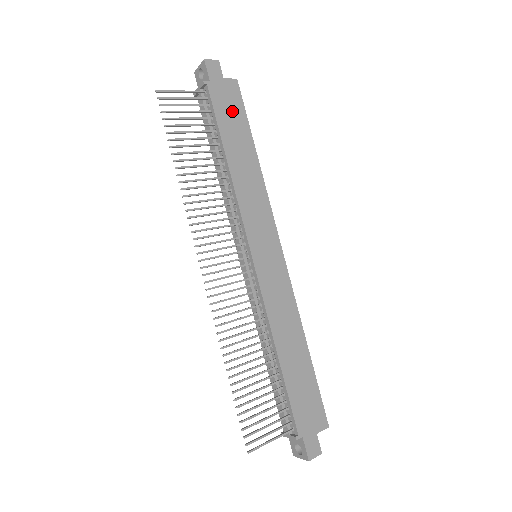
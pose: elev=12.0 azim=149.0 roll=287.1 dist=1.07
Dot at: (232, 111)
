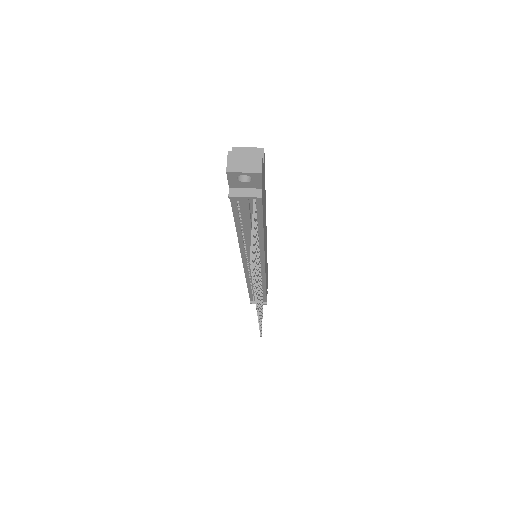
Dot at: occluded
